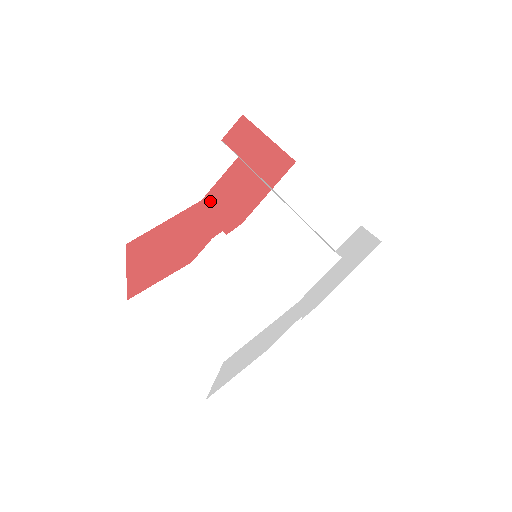
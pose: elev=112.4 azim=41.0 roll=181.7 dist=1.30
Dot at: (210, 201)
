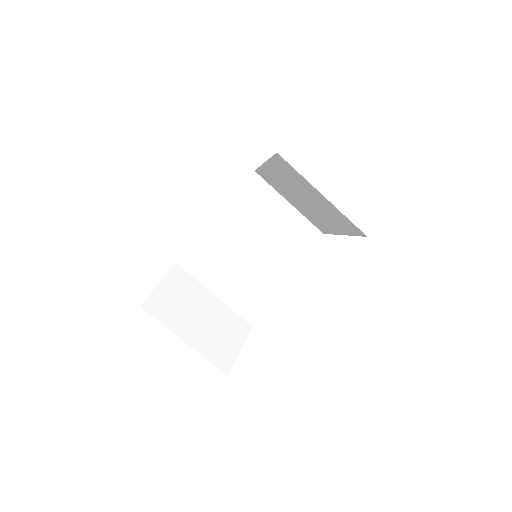
Dot at: occluded
